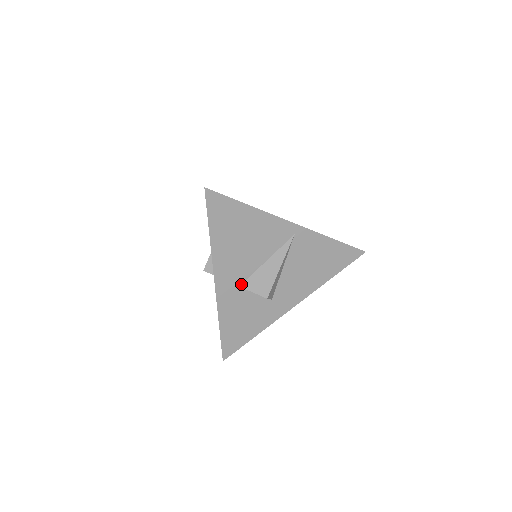
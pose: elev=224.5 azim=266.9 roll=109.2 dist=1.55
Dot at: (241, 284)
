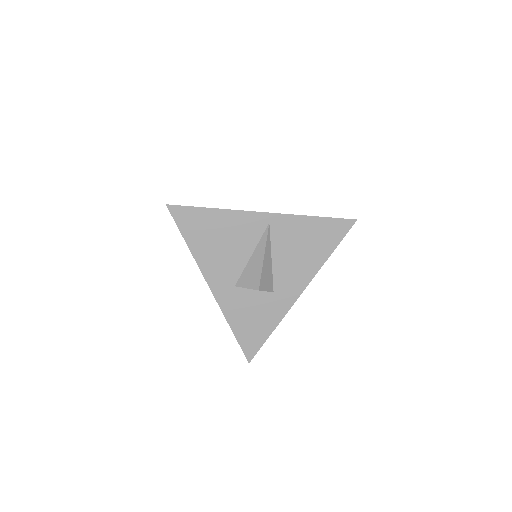
Dot at: (236, 284)
